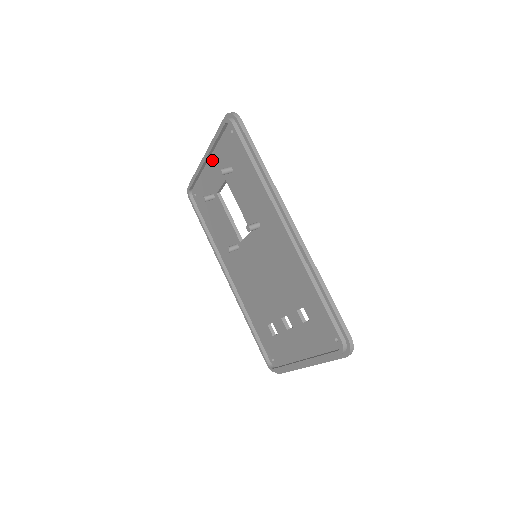
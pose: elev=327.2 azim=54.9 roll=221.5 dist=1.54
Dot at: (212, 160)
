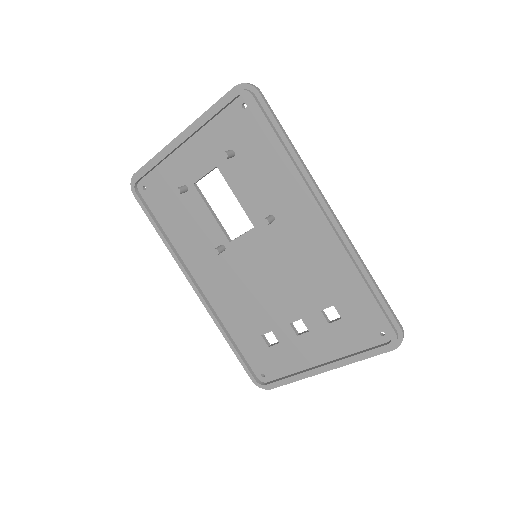
Dot at: (193, 142)
